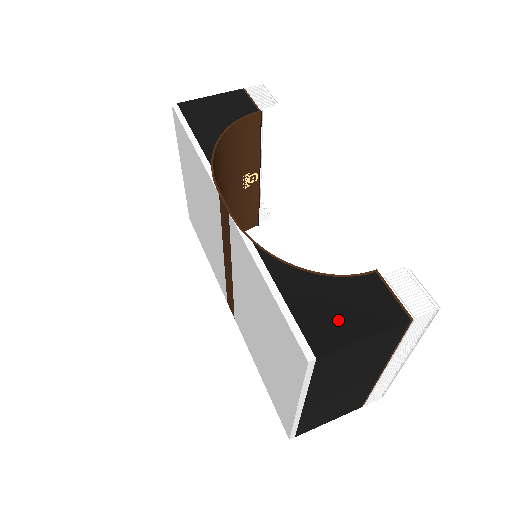
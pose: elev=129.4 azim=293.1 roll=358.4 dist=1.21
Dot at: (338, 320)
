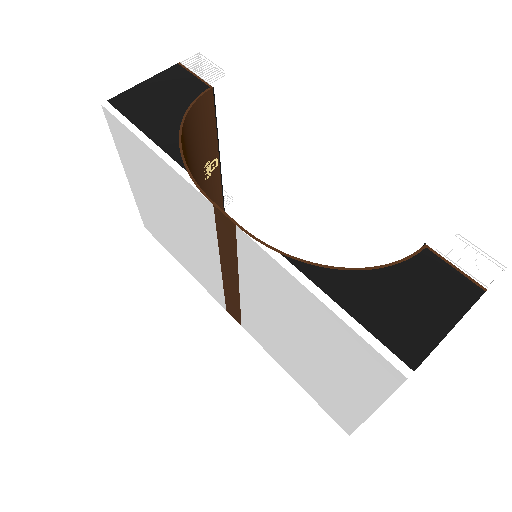
Dot at: (415, 317)
